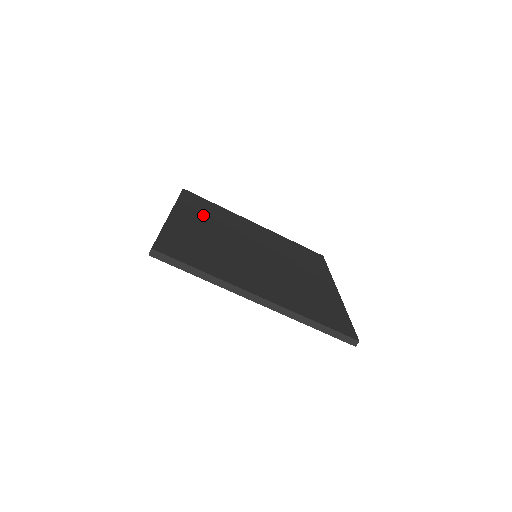
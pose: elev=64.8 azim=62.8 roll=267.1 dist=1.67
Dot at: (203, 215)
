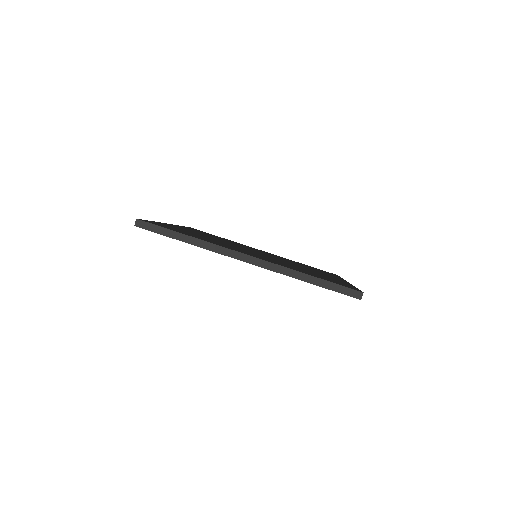
Dot at: occluded
